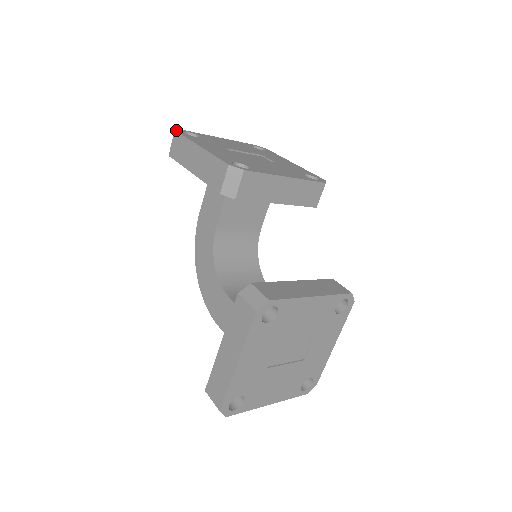
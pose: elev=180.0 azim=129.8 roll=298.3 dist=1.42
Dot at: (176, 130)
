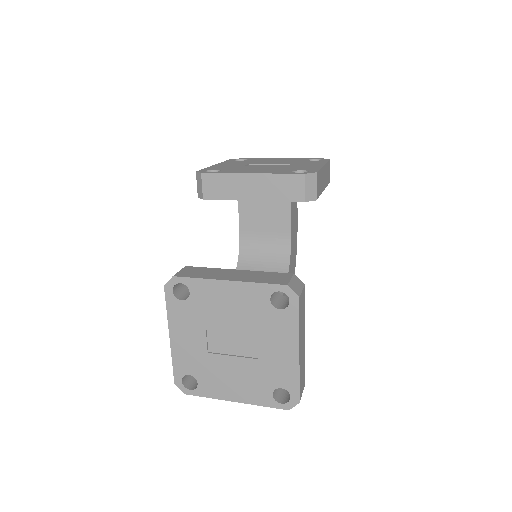
Dot at: (231, 159)
